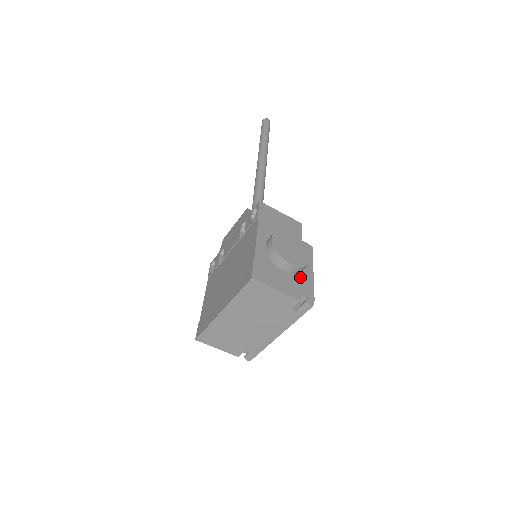
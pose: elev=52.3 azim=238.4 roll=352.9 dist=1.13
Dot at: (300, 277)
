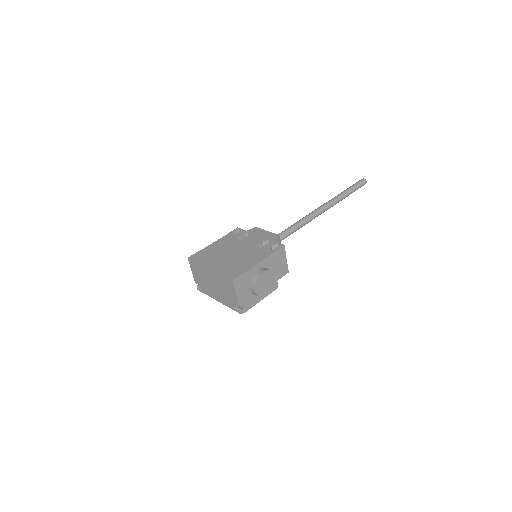
Dot at: (253, 297)
